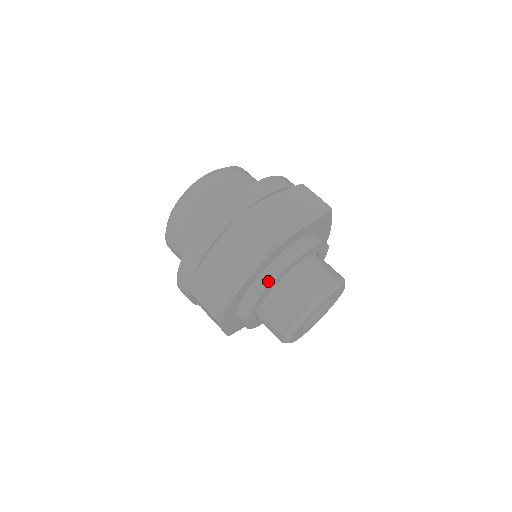
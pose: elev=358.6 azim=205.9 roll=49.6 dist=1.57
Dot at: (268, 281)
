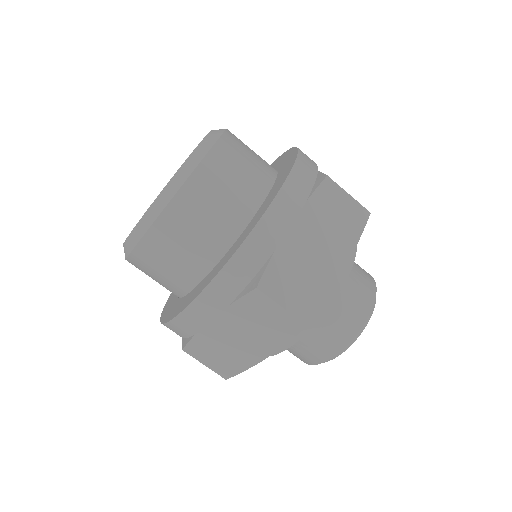
Dot at: (346, 269)
